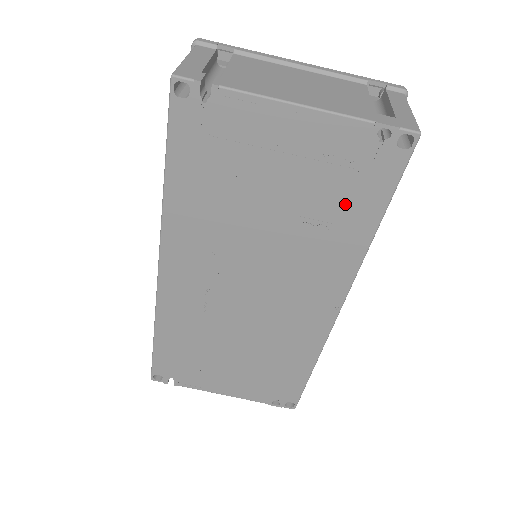
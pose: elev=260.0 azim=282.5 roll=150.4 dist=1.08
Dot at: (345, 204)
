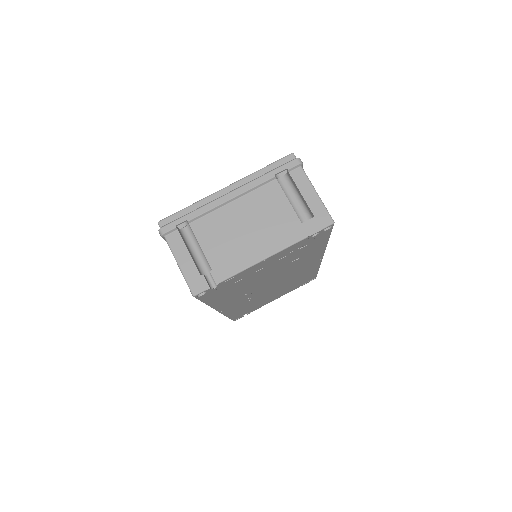
Dot at: (307, 251)
